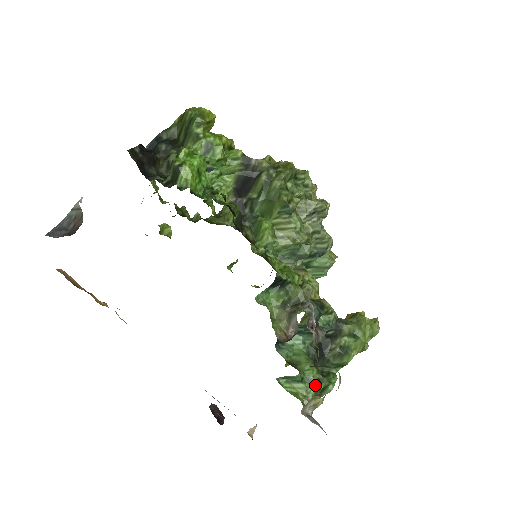
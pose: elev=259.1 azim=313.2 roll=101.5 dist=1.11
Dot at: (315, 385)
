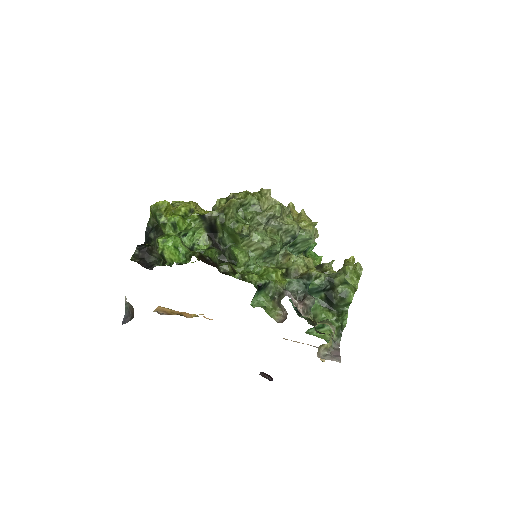
Dot at: (334, 325)
